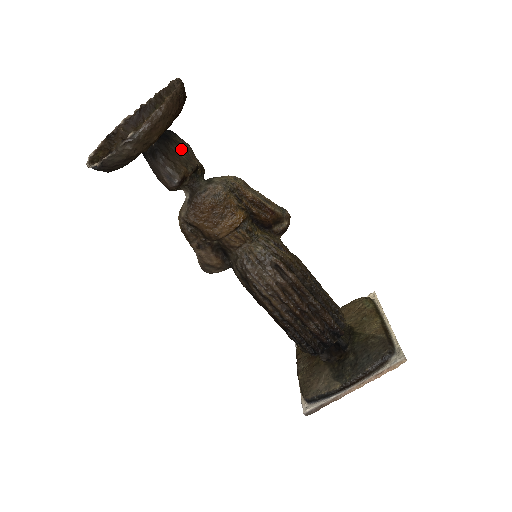
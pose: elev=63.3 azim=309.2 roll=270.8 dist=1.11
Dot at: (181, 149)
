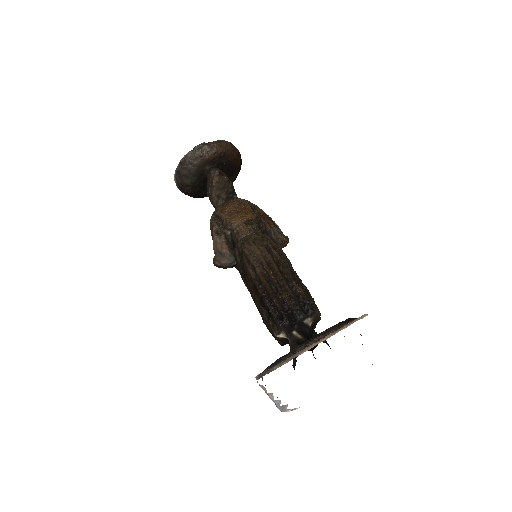
Dot at: occluded
